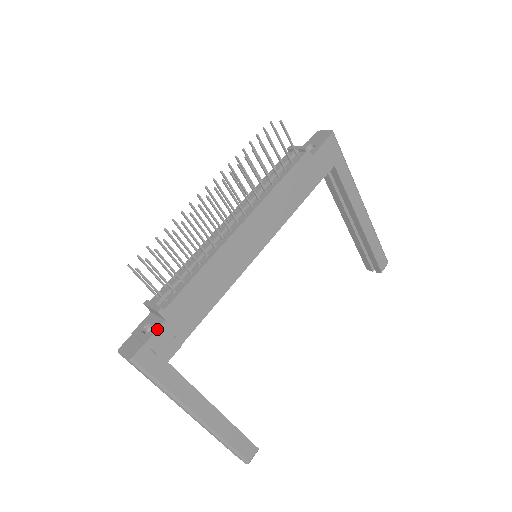
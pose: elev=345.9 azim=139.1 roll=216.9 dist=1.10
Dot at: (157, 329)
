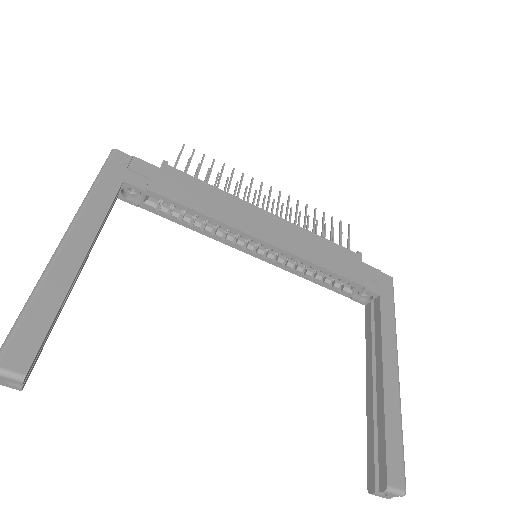
Dot at: occluded
